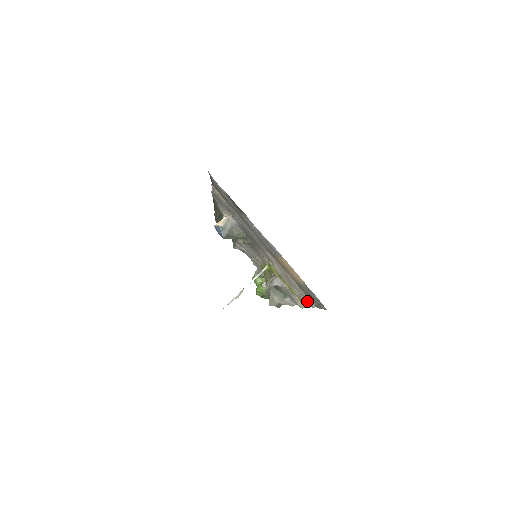
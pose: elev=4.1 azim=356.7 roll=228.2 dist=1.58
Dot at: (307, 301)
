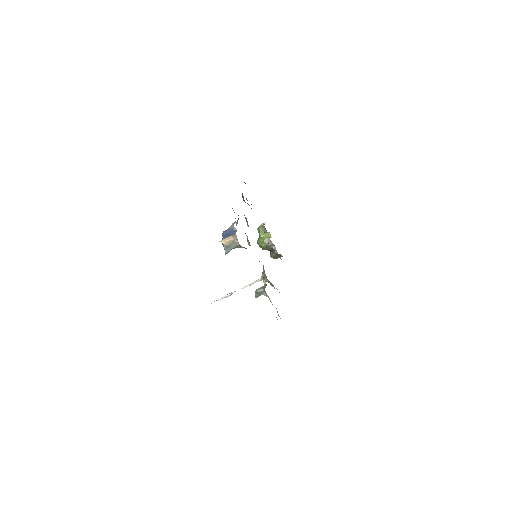
Dot at: occluded
